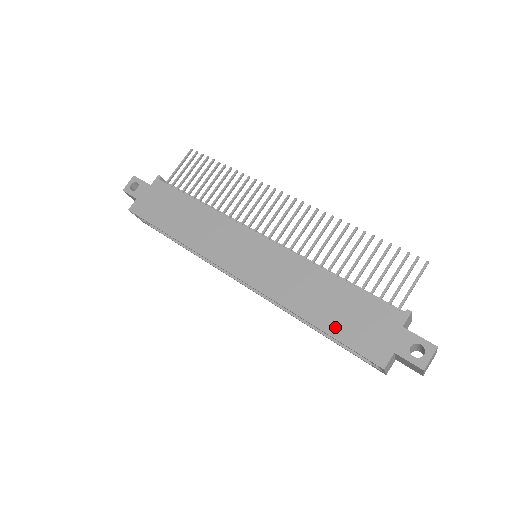
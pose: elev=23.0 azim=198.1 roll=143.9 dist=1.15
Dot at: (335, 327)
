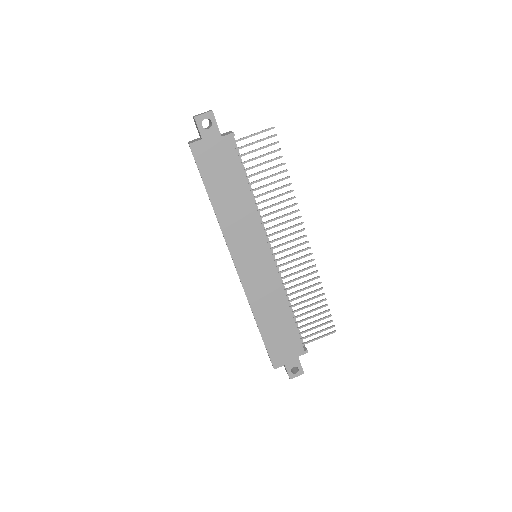
Dot at: (269, 337)
